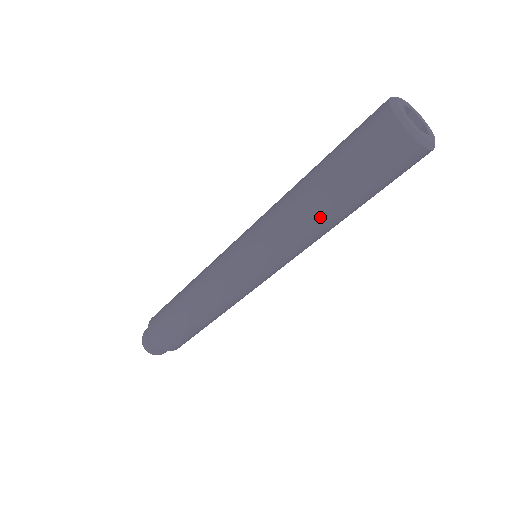
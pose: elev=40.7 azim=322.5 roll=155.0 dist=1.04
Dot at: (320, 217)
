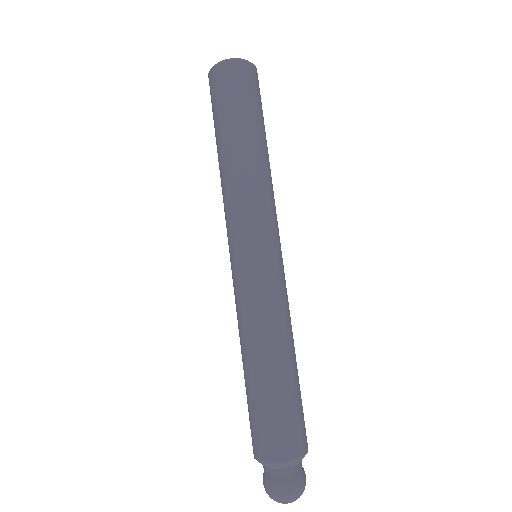
Dot at: (255, 154)
